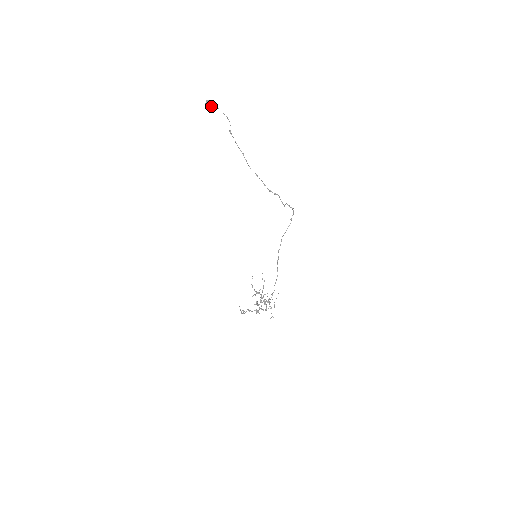
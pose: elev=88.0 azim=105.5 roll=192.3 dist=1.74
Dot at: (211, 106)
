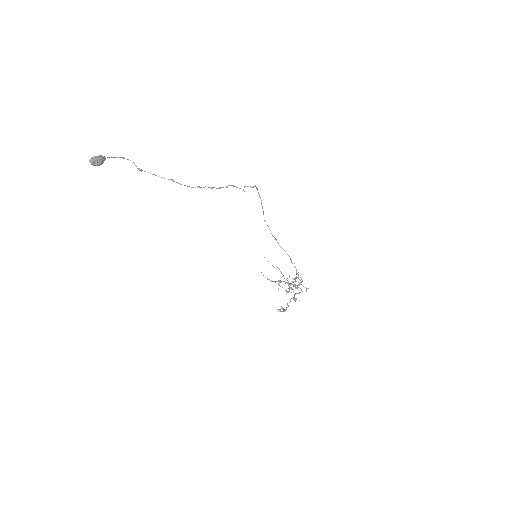
Dot at: (100, 163)
